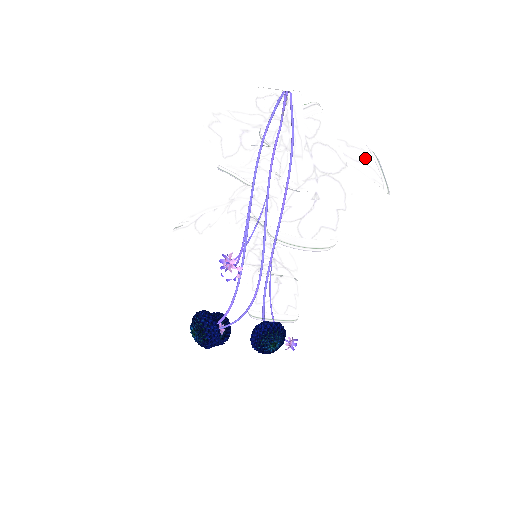
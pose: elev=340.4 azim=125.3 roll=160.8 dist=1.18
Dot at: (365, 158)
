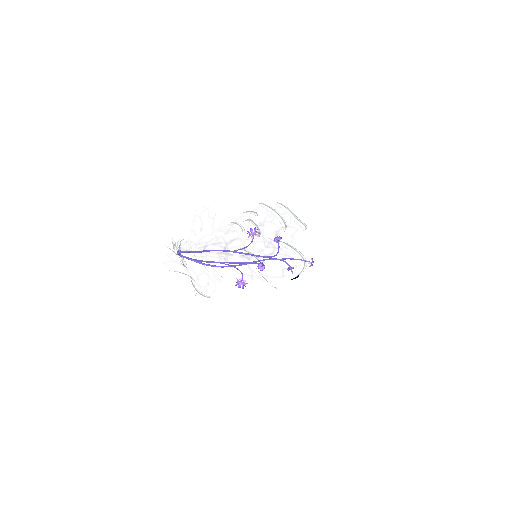
Dot at: (272, 248)
